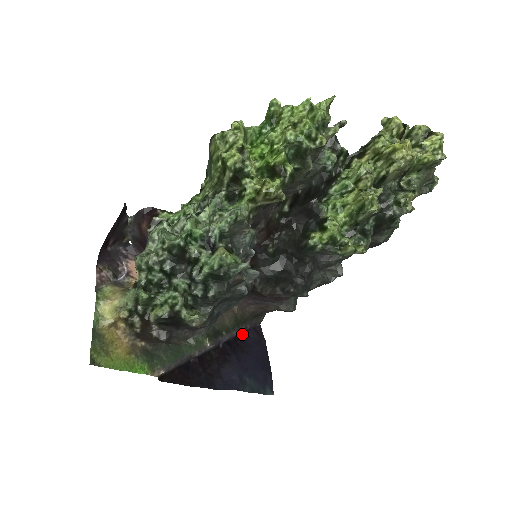
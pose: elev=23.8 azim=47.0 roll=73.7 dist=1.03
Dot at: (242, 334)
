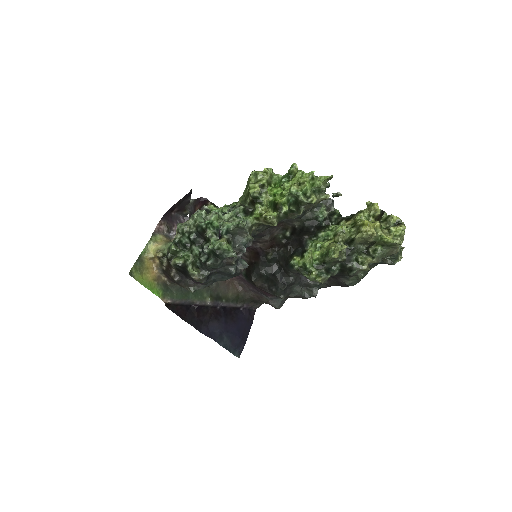
Dot at: (238, 308)
